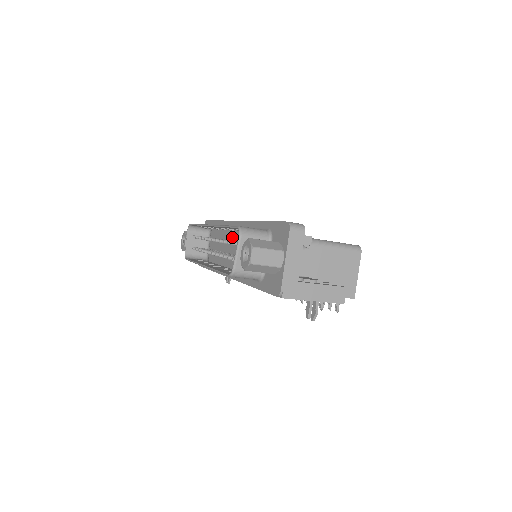
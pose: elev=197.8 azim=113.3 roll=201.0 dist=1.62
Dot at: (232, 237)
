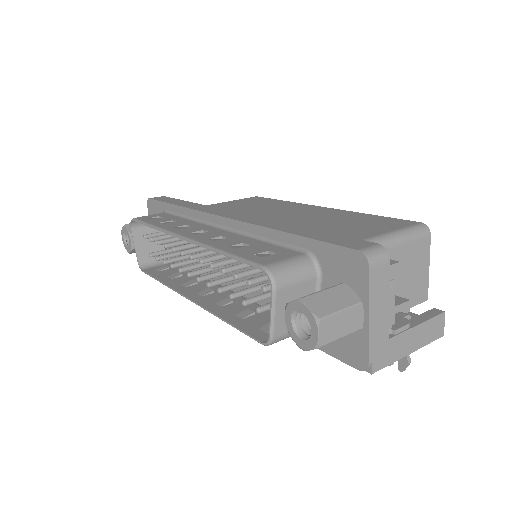
Dot at: occluded
